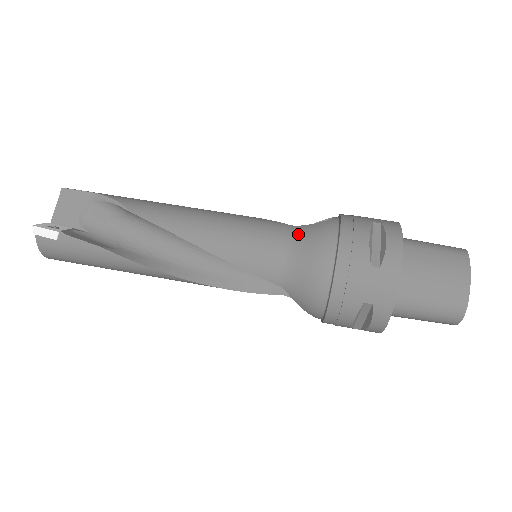
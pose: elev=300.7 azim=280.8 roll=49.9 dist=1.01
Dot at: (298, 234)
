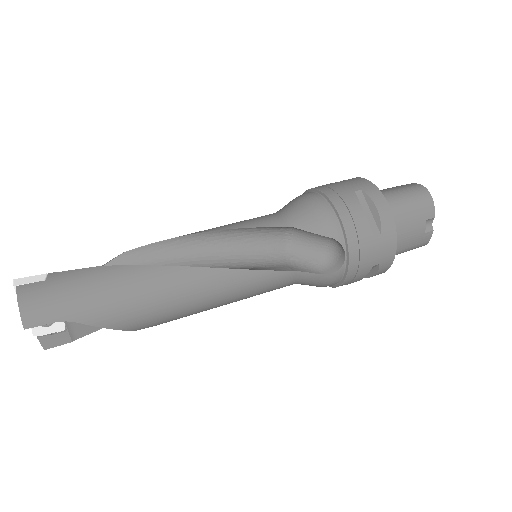
Dot at: occluded
